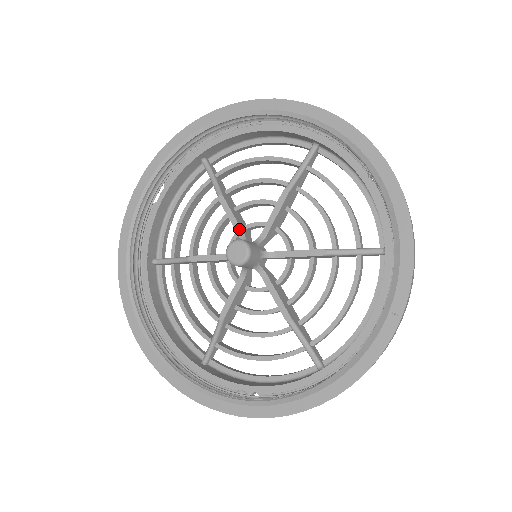
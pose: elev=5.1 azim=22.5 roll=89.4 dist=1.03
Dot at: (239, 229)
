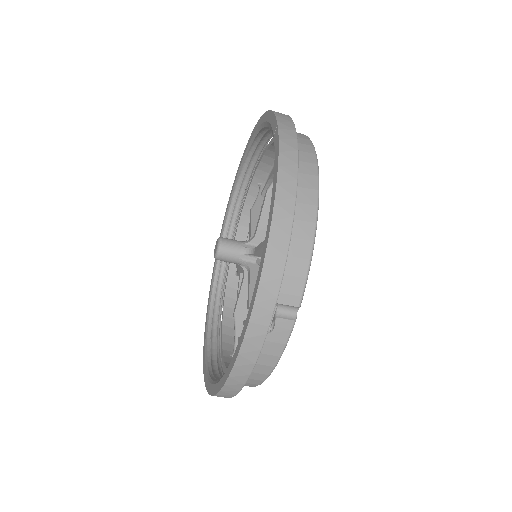
Dot at: occluded
